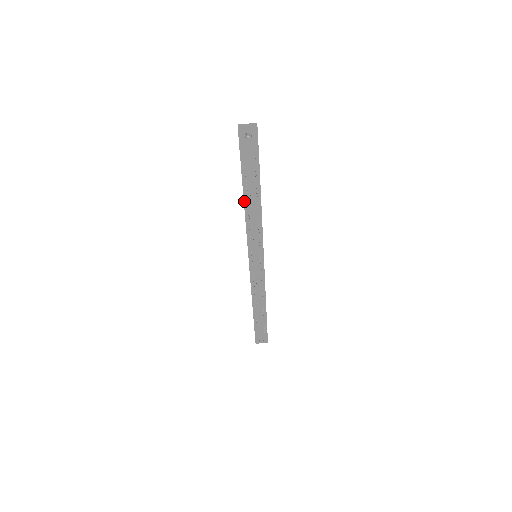
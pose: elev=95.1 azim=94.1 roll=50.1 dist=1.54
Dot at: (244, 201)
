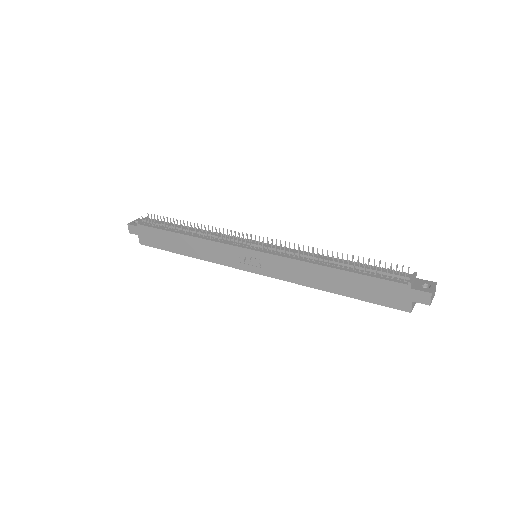
Dot at: (178, 233)
